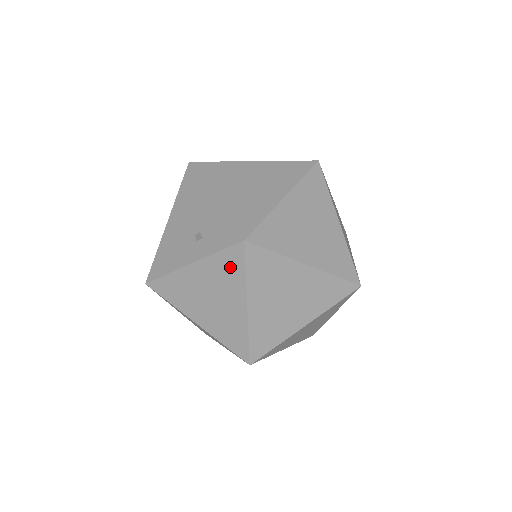
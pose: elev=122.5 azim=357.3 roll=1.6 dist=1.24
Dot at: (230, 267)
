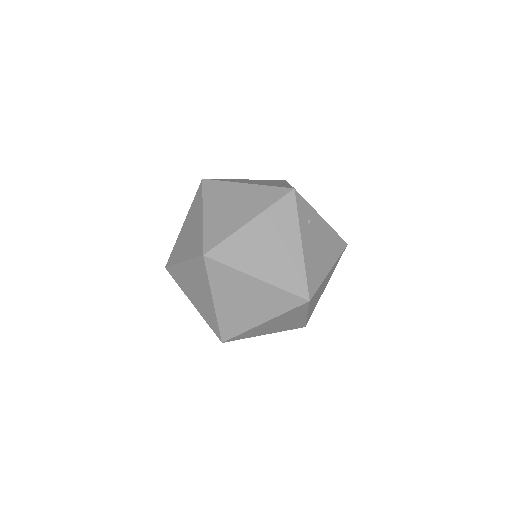
Dot at: (197, 201)
